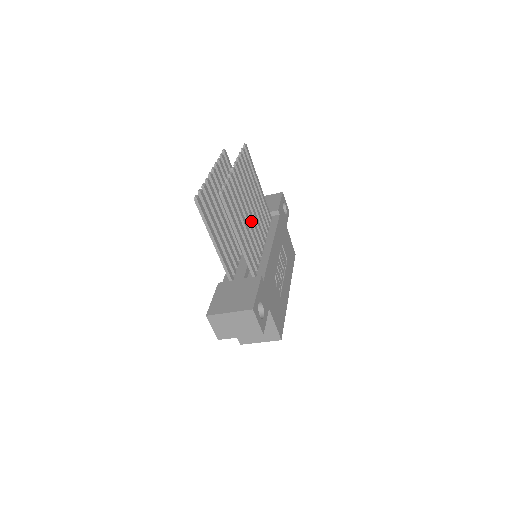
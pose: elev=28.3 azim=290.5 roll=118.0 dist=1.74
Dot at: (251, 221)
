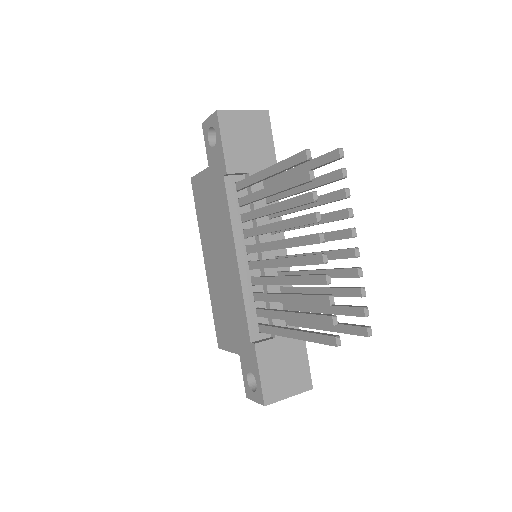
Dot at: occluded
